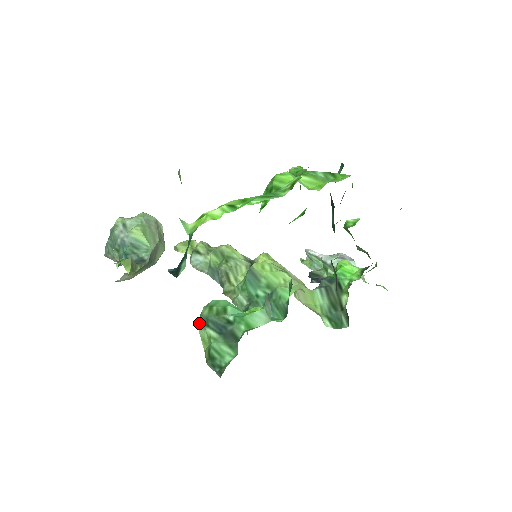
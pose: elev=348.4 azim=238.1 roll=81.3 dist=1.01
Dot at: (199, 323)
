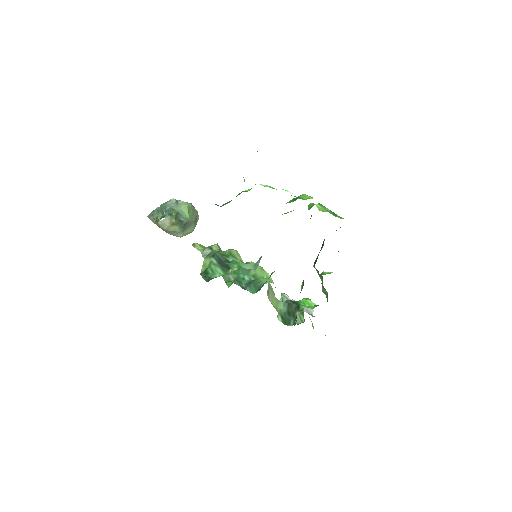
Dot at: (207, 255)
